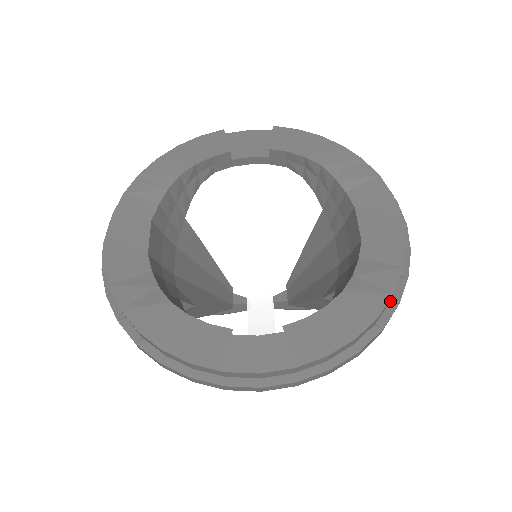
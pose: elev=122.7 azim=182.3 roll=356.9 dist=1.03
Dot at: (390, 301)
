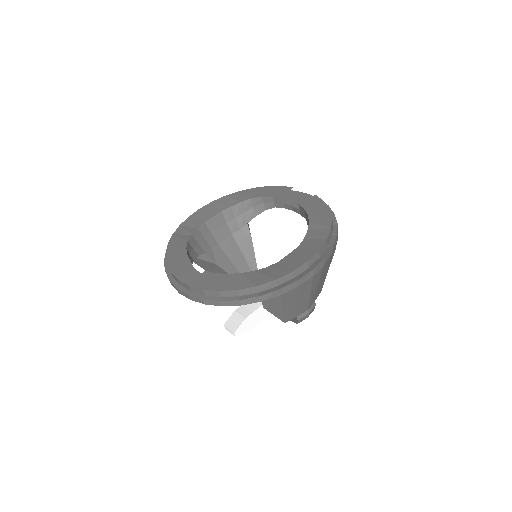
Dot at: (258, 293)
